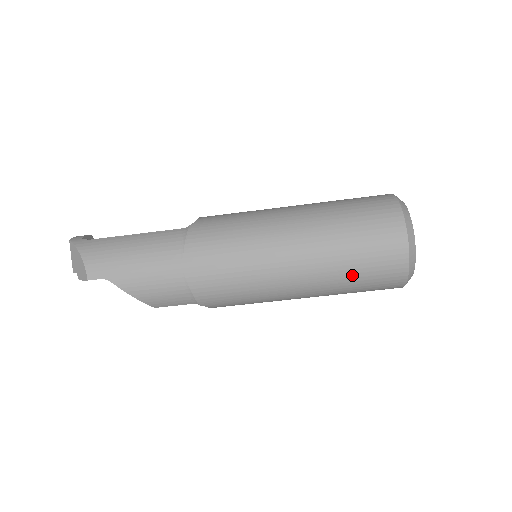
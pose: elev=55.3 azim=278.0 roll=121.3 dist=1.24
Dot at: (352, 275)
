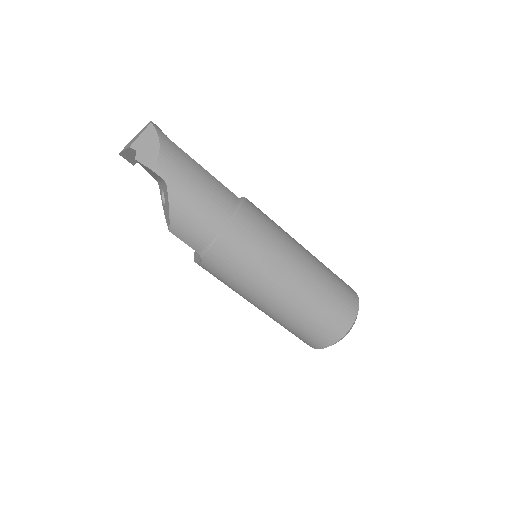
Dot at: (308, 321)
